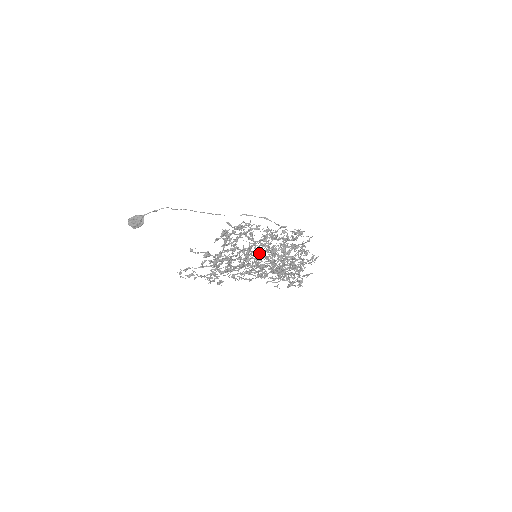
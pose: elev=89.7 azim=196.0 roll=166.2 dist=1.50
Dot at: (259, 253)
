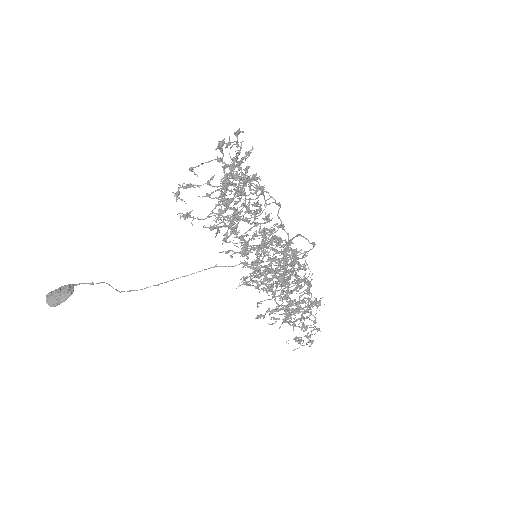
Dot at: (263, 235)
